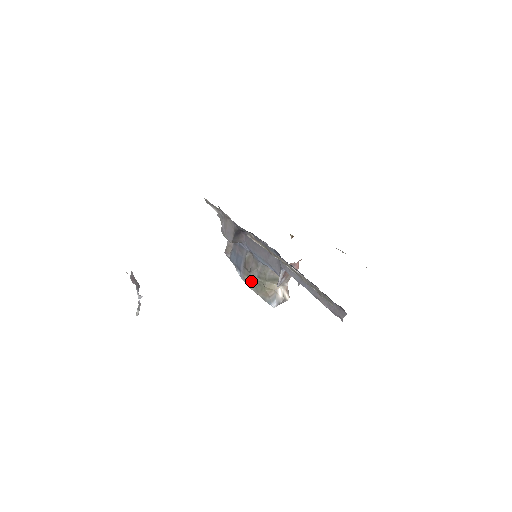
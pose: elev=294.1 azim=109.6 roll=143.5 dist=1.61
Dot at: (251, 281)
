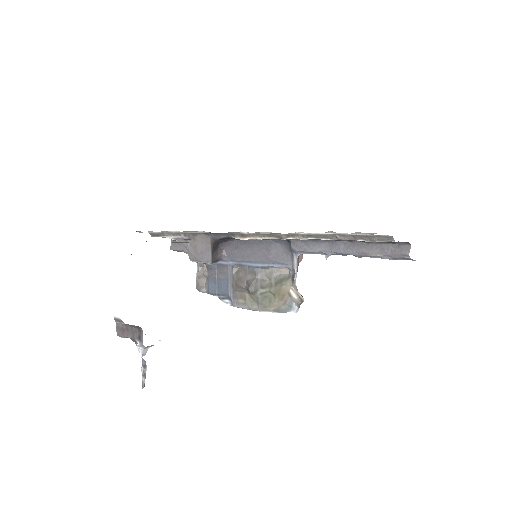
Dot at: (250, 300)
